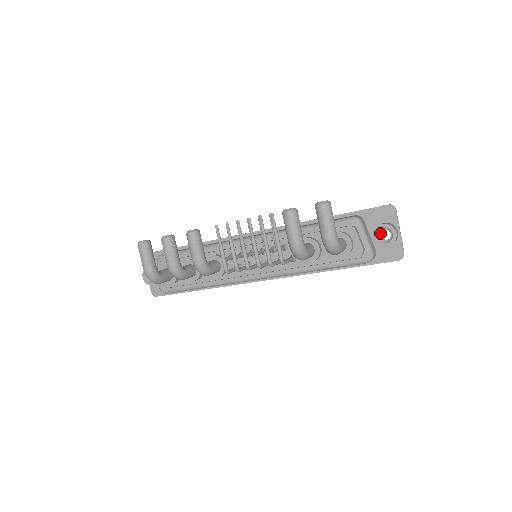
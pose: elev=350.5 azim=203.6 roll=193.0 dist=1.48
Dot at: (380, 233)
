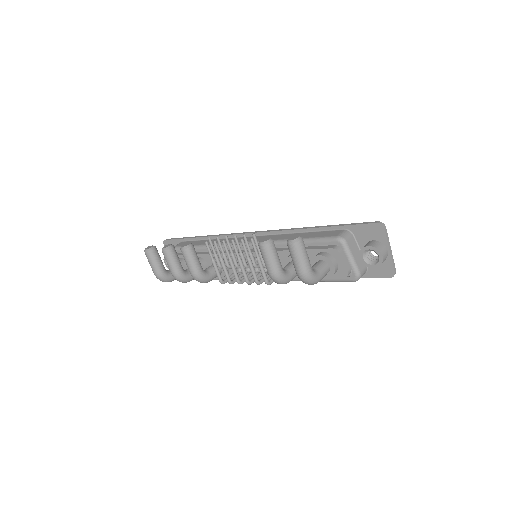
Dot at: occluded
